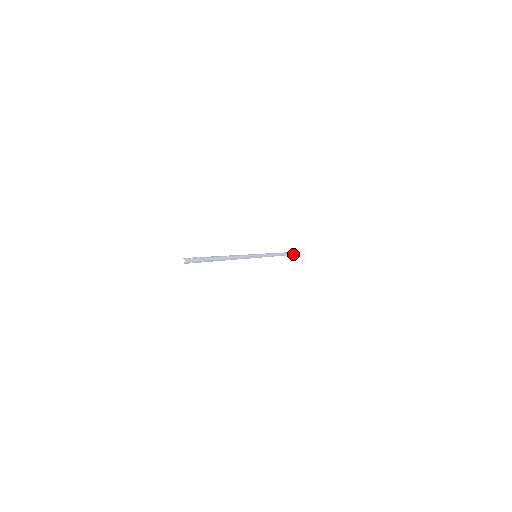
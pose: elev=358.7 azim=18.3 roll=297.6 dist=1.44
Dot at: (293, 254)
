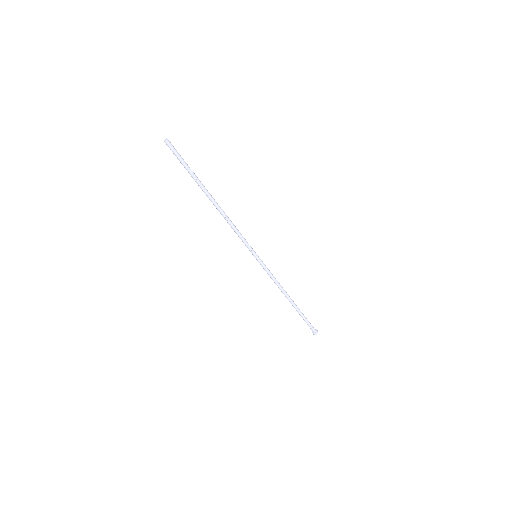
Dot at: (316, 330)
